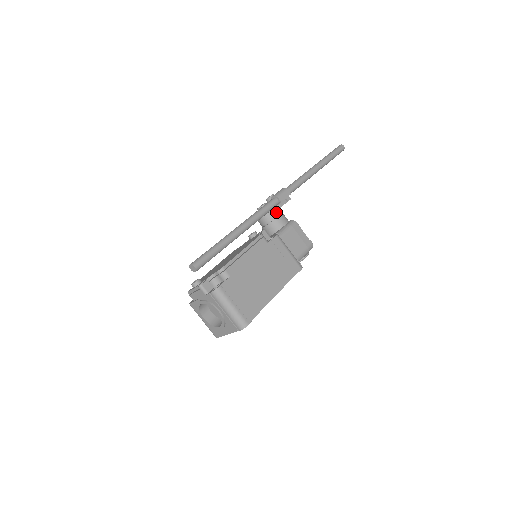
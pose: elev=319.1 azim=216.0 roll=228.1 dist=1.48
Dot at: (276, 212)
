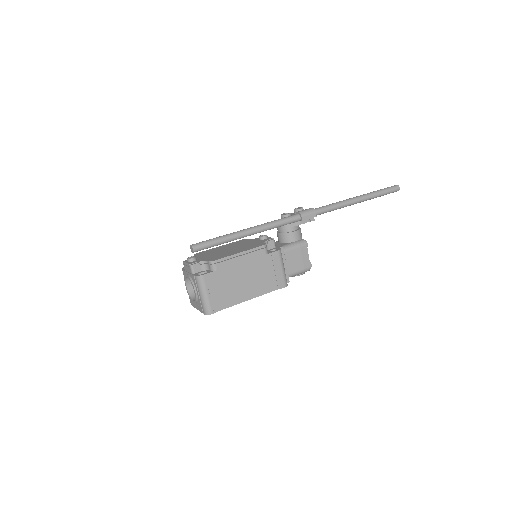
Dot at: (294, 227)
